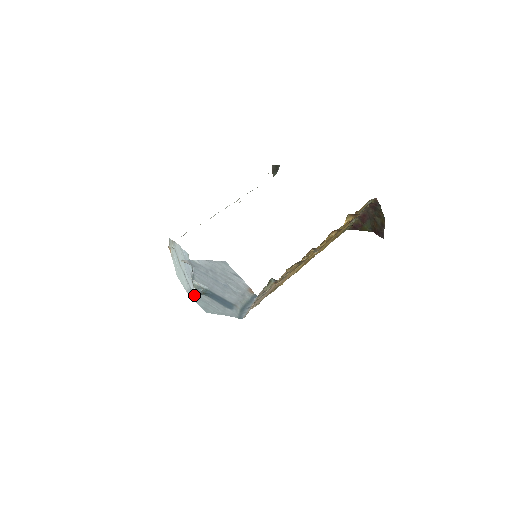
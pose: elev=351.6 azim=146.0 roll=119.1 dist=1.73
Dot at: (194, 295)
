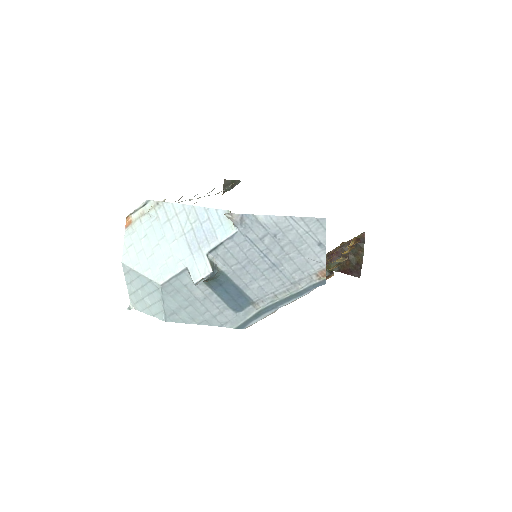
Dot at: (198, 278)
